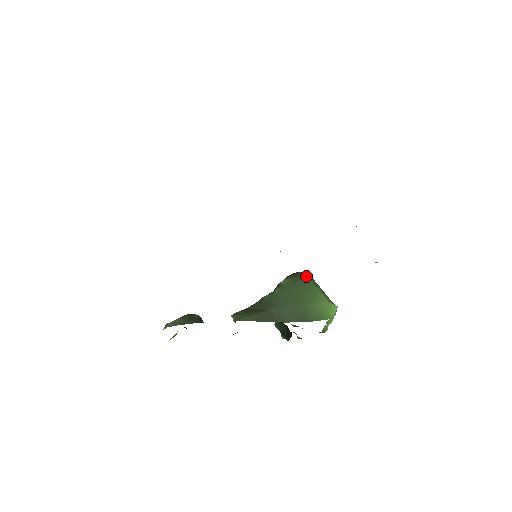
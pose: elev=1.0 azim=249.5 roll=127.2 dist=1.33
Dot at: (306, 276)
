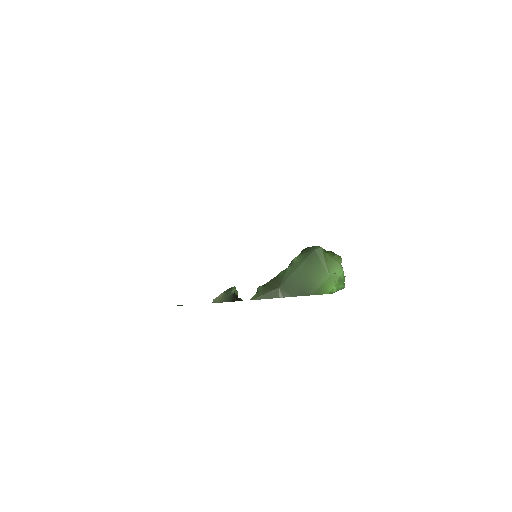
Dot at: (315, 252)
